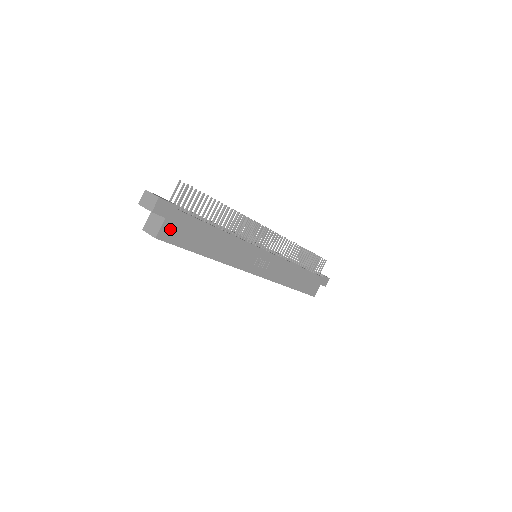
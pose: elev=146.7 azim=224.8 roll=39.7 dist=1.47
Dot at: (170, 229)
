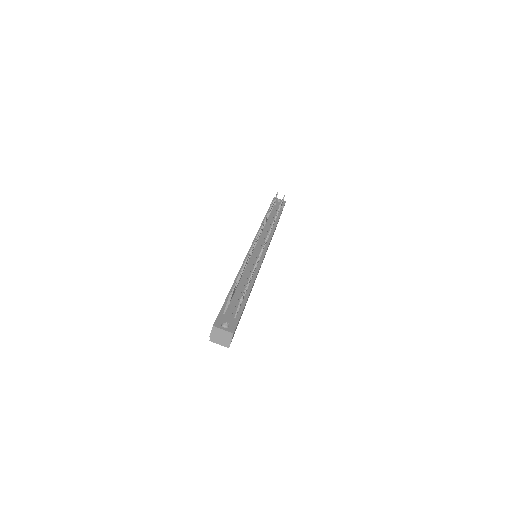
Dot at: (234, 333)
